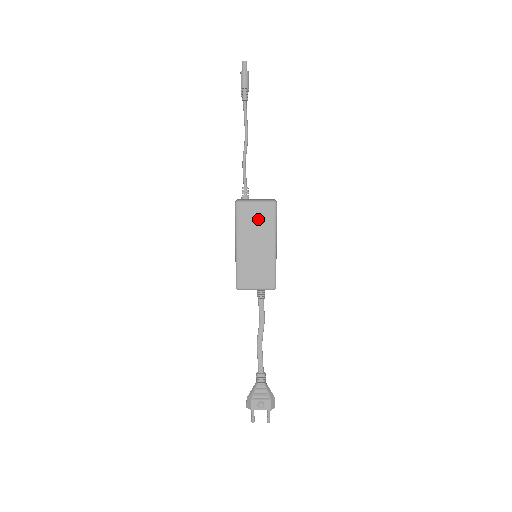
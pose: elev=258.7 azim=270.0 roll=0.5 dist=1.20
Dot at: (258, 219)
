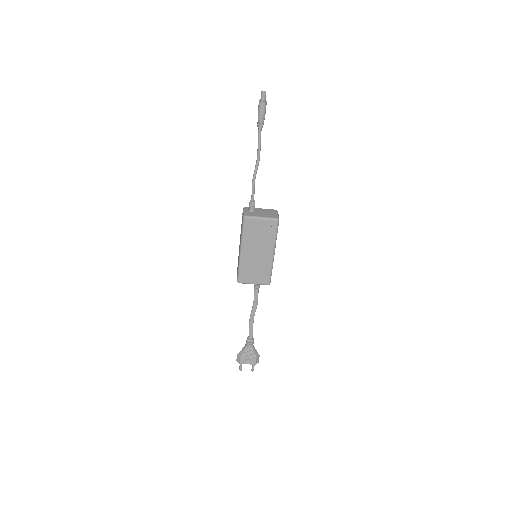
Dot at: (262, 232)
